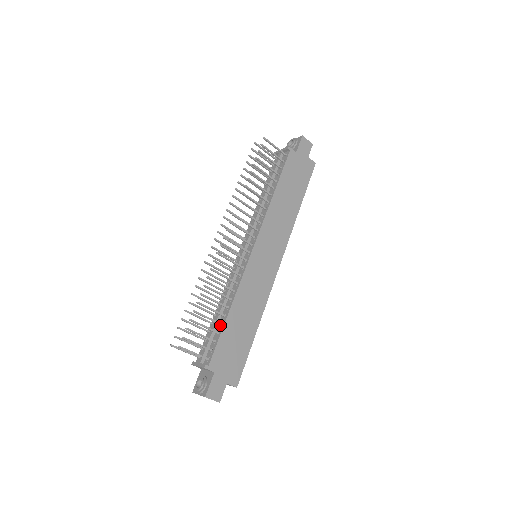
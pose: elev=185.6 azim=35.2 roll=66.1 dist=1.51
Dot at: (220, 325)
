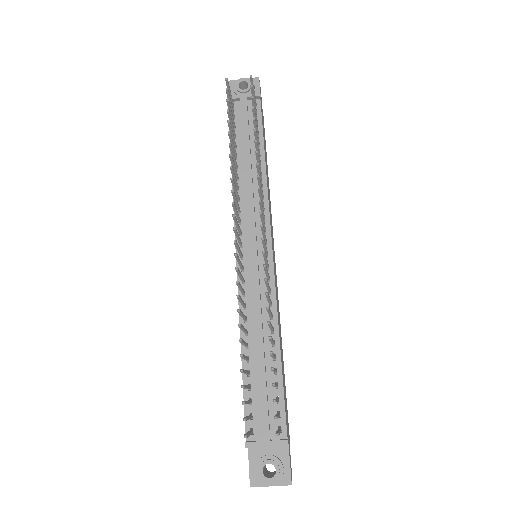
Dot at: (273, 373)
